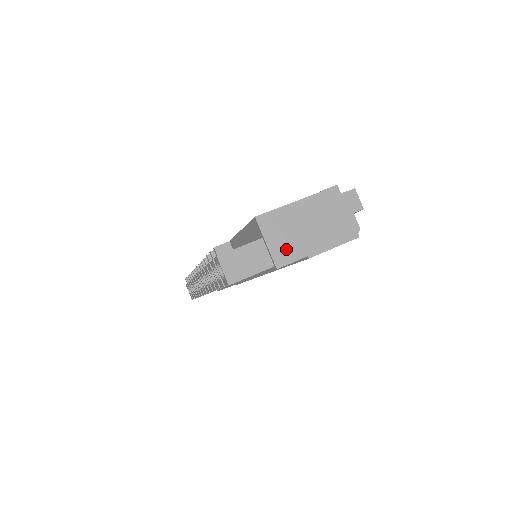
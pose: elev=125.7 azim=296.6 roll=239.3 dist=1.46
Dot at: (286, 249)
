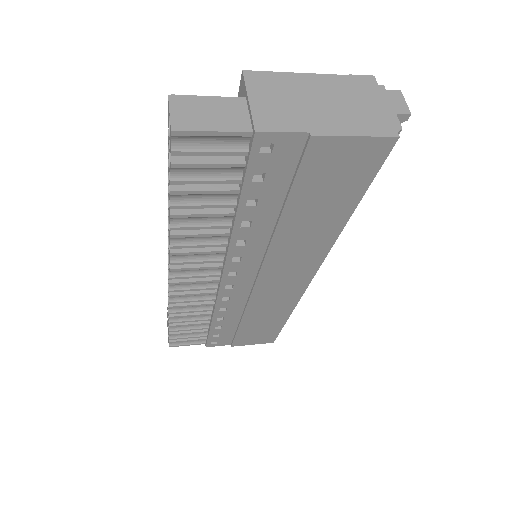
Dot at: (277, 115)
